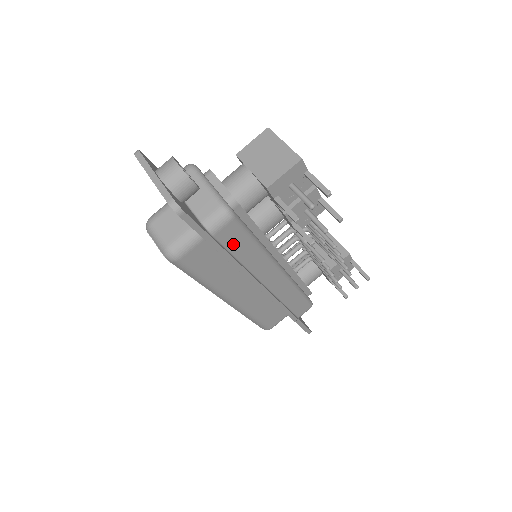
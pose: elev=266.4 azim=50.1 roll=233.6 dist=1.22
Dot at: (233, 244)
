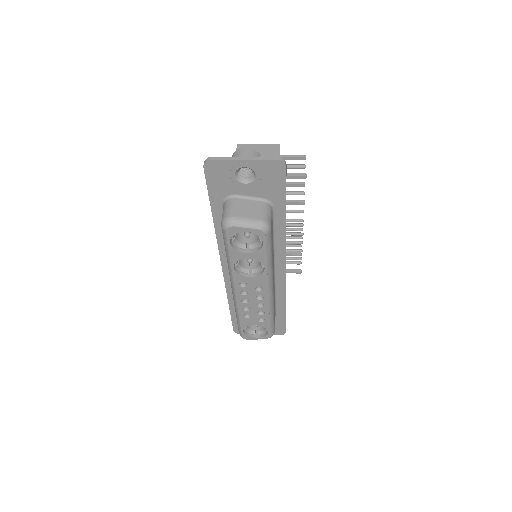
Dot at: occluded
